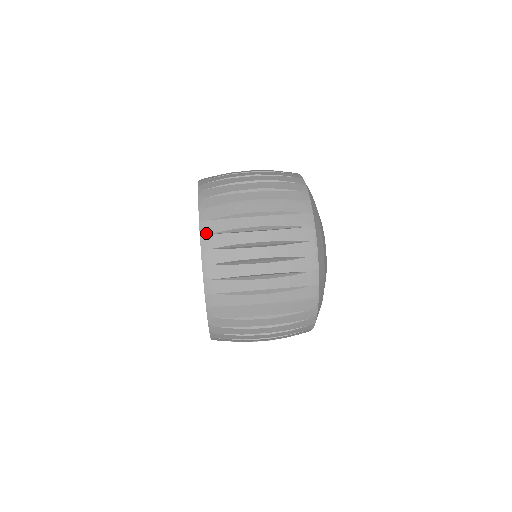
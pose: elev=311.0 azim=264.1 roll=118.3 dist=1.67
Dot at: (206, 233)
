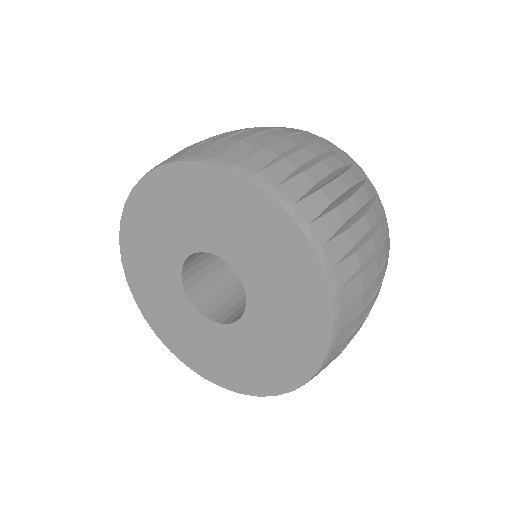
Dot at: (179, 157)
